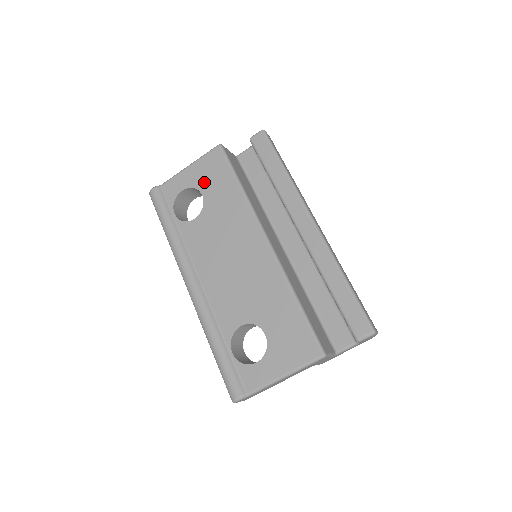
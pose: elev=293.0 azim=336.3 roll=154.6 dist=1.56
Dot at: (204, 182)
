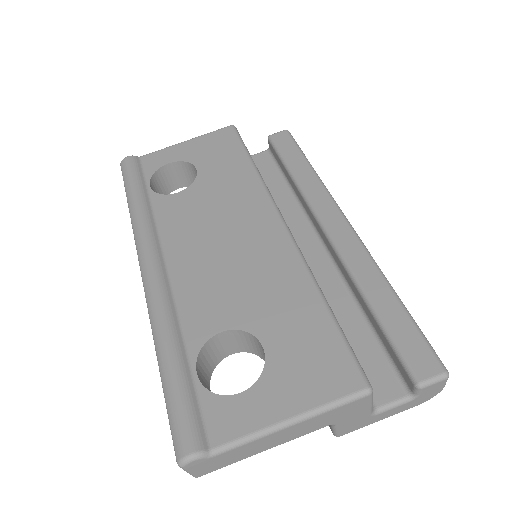
Dot at: (203, 157)
